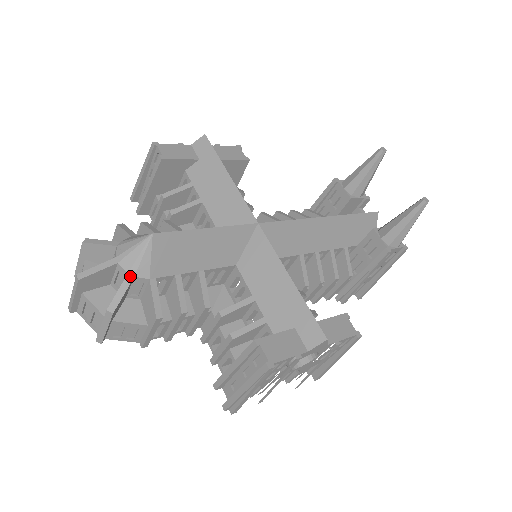
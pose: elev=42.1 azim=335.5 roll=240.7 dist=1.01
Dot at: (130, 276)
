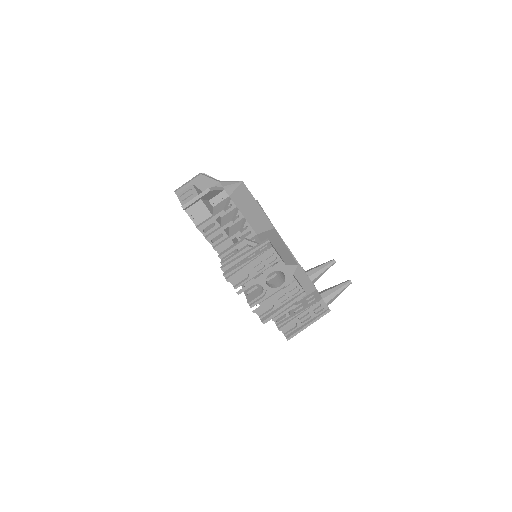
Dot at: (223, 188)
